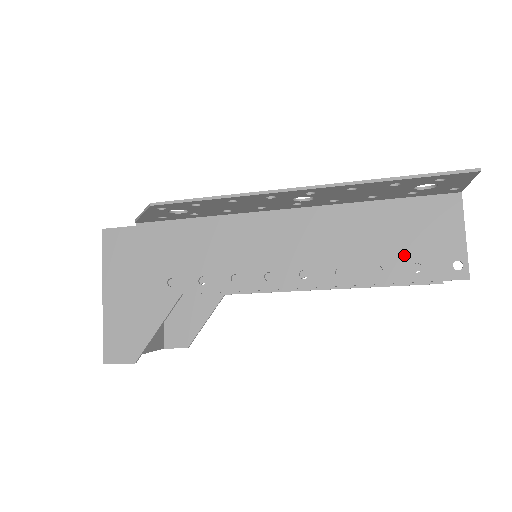
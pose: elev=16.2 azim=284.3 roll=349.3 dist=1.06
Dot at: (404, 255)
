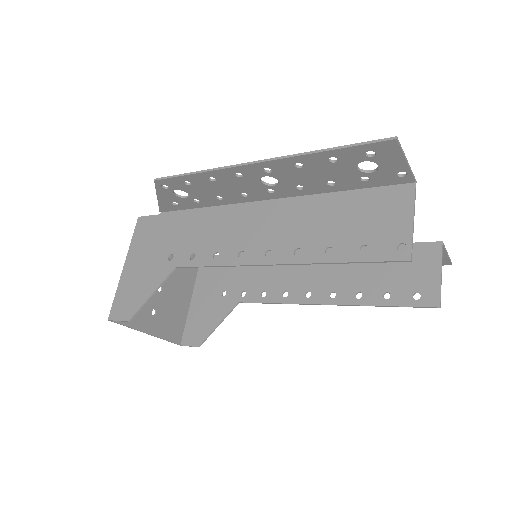
Dot at: (354, 238)
